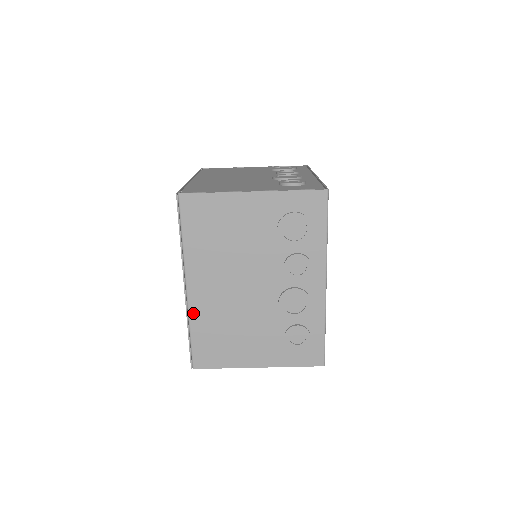
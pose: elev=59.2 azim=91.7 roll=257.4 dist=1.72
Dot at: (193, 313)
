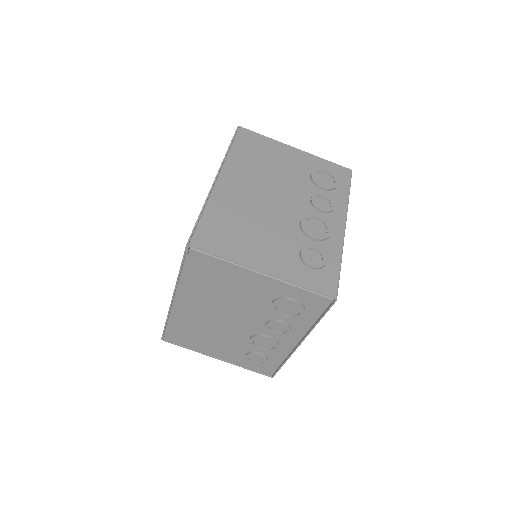
Dot at: (214, 198)
